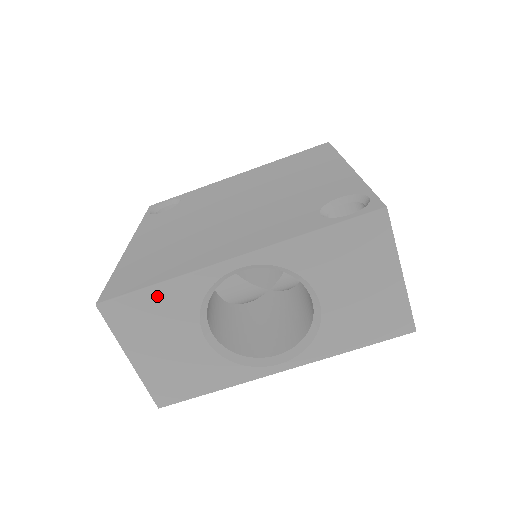
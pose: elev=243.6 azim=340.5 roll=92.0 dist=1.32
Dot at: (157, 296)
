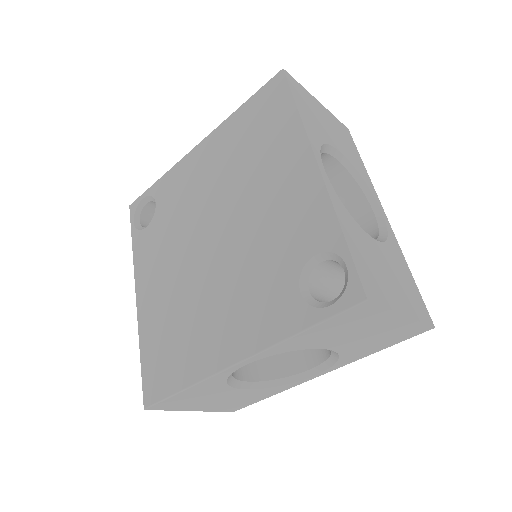
Dot at: (187, 393)
